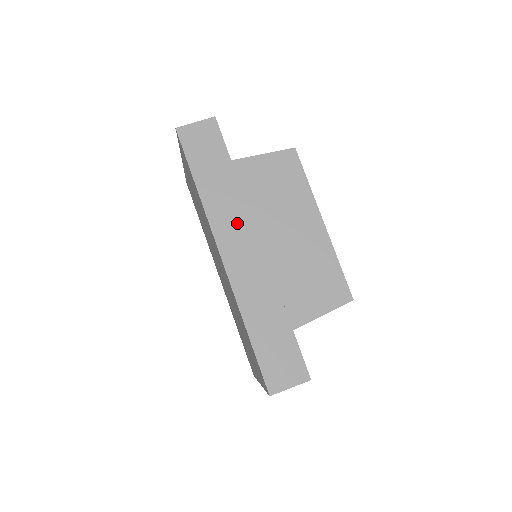
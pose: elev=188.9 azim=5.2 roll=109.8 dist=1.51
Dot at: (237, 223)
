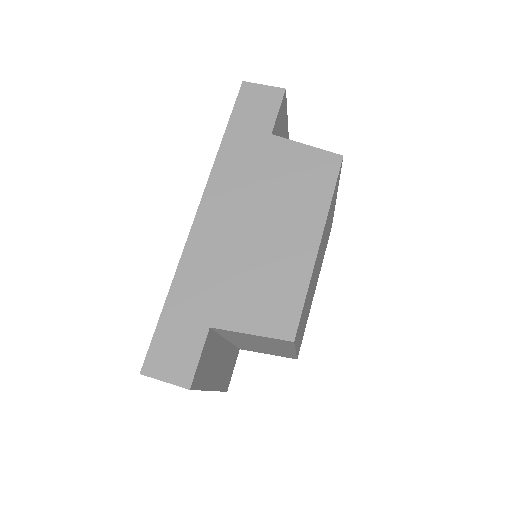
Dot at: (234, 192)
